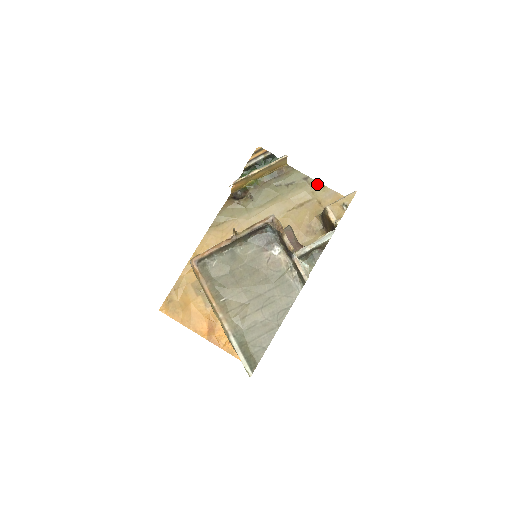
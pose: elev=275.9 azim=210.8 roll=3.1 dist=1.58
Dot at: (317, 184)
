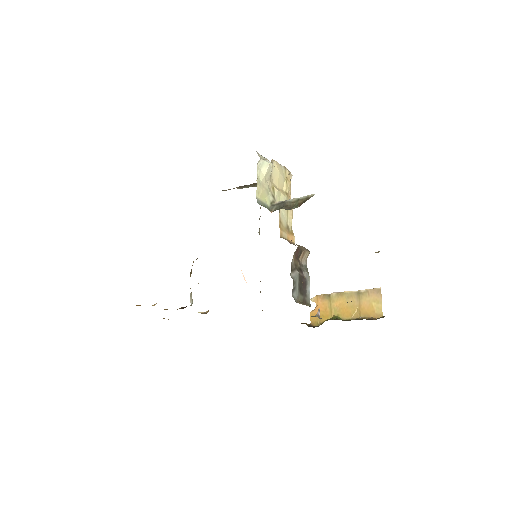
Dot at: occluded
